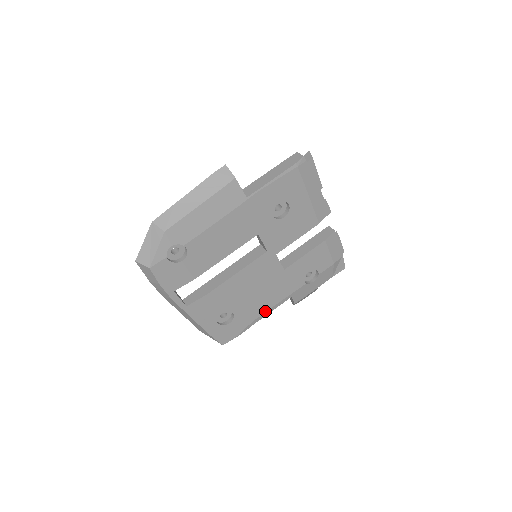
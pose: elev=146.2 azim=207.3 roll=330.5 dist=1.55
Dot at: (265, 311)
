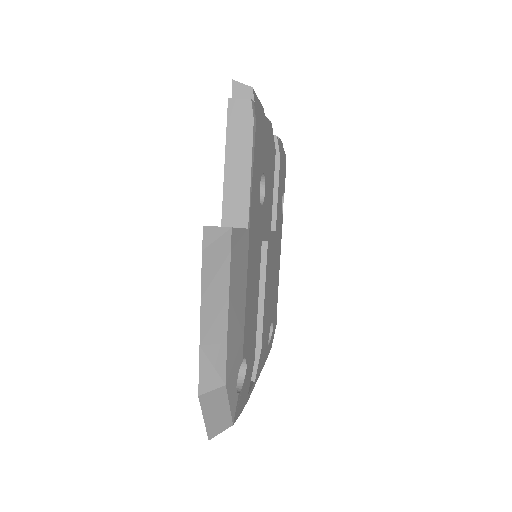
Dot at: (278, 280)
